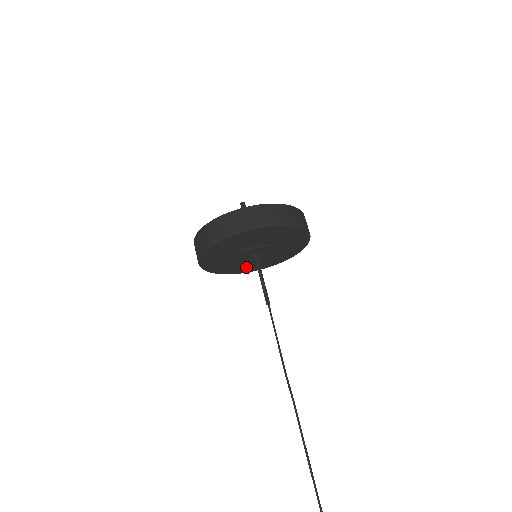
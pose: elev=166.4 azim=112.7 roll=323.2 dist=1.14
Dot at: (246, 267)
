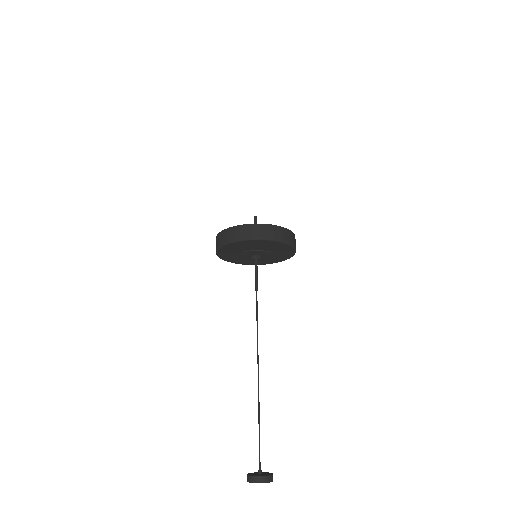
Dot at: occluded
